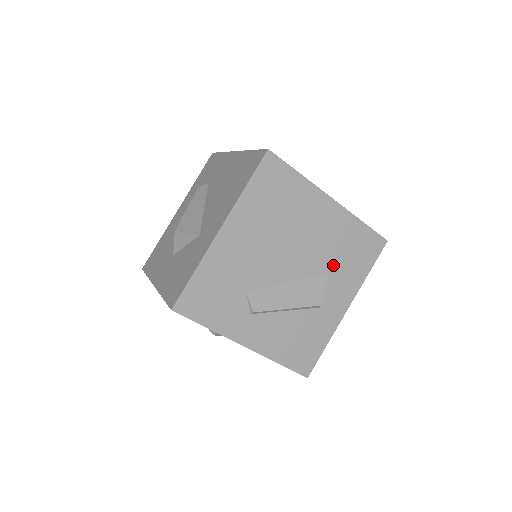
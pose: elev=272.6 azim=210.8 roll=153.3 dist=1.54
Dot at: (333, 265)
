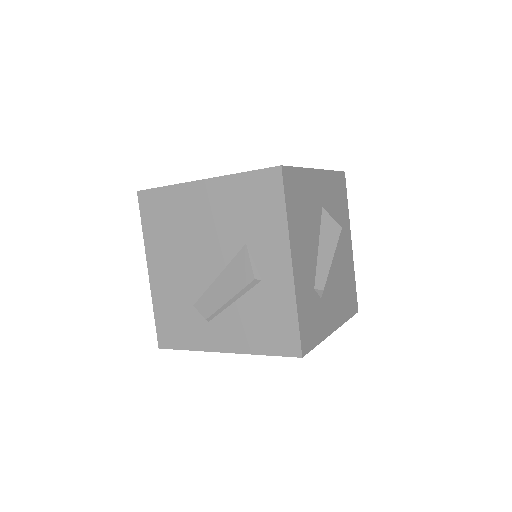
Dot at: (245, 233)
